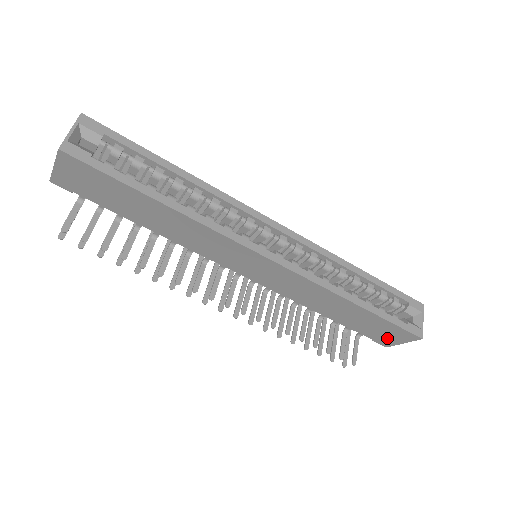
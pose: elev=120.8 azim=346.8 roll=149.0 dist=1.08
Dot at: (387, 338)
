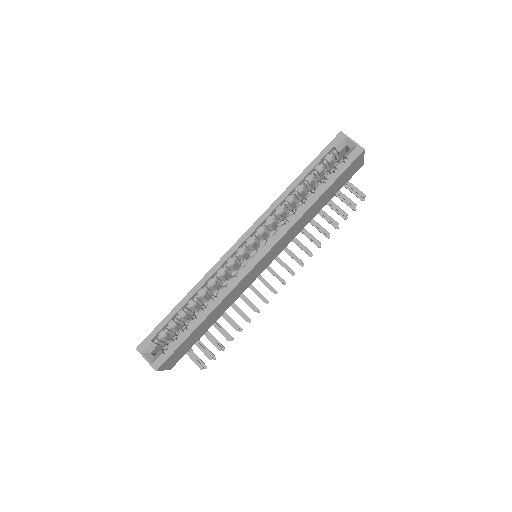
Dot at: (354, 170)
